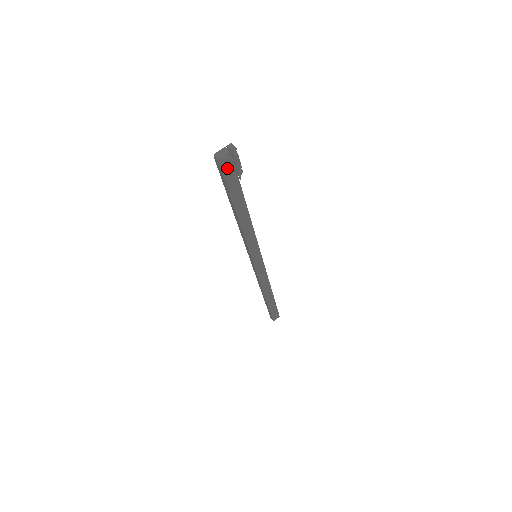
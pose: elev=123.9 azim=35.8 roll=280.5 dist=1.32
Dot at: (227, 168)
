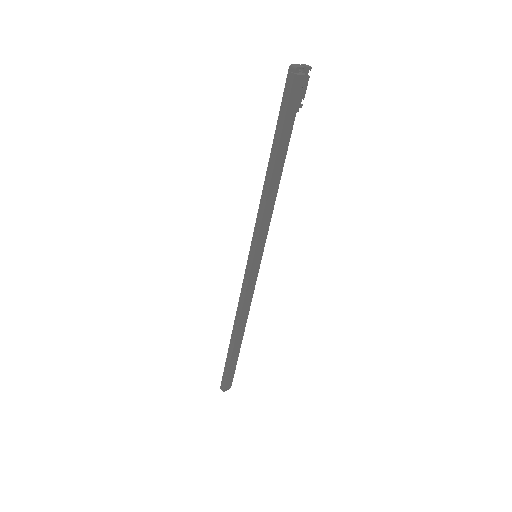
Dot at: (296, 88)
